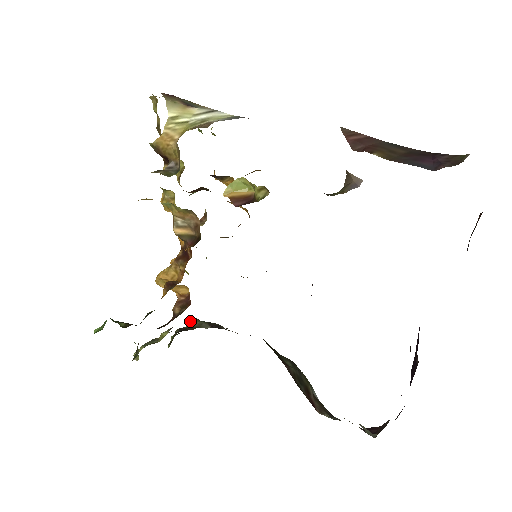
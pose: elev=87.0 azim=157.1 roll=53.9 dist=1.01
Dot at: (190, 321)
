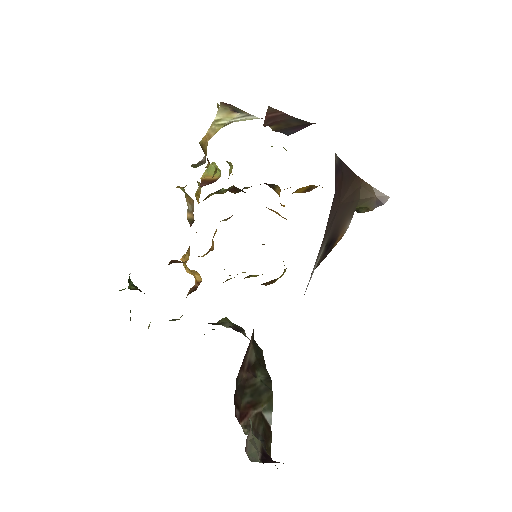
Dot at: (221, 319)
